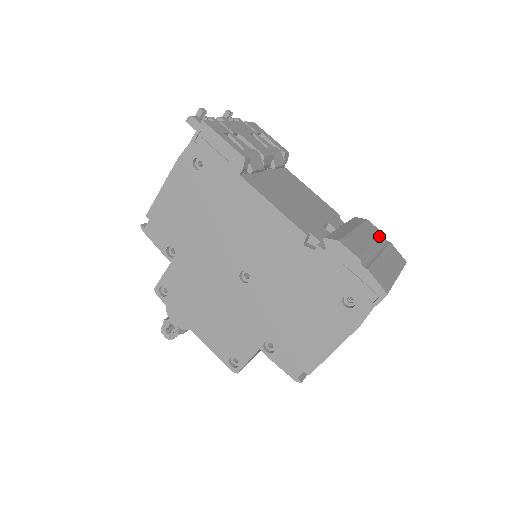
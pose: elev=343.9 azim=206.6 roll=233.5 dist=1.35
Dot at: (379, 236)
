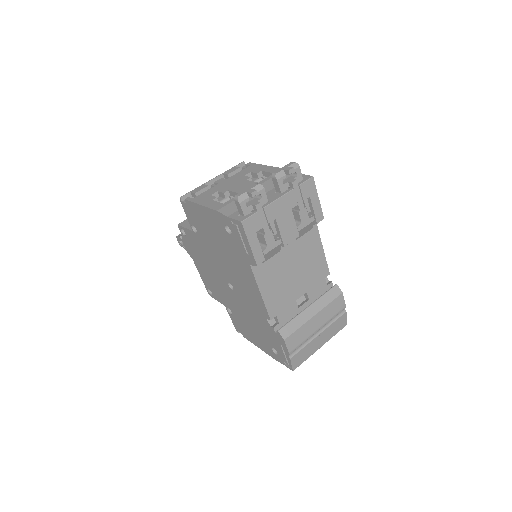
Dot at: (337, 313)
